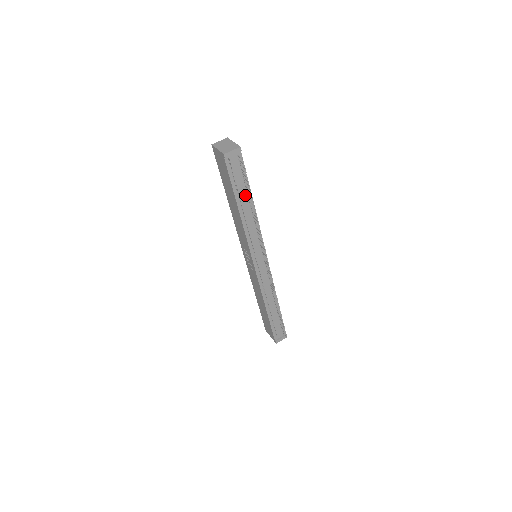
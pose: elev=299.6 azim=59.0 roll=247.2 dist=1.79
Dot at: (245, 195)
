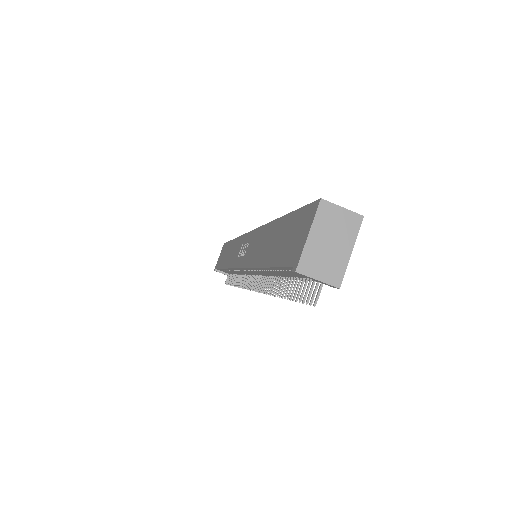
Dot at: (287, 275)
